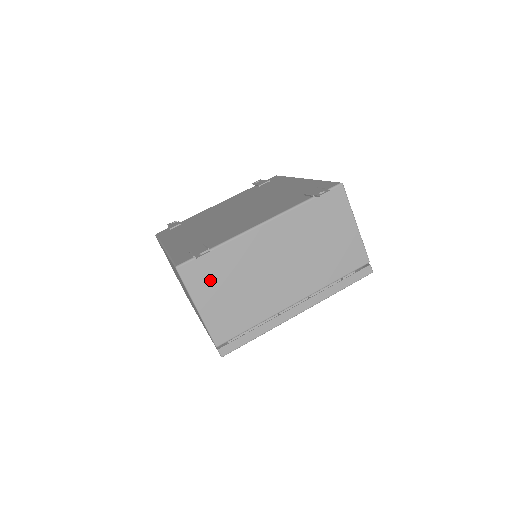
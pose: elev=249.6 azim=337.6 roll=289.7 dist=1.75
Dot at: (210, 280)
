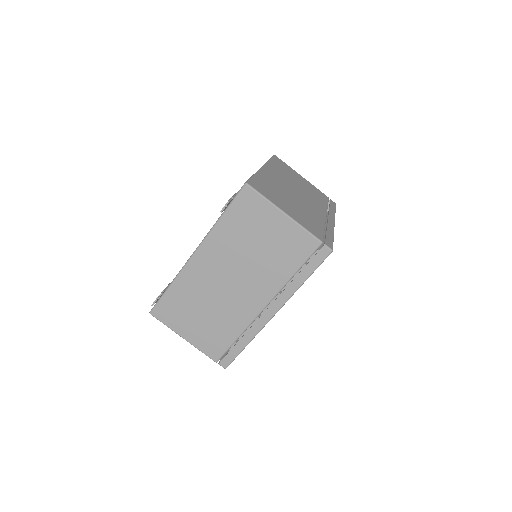
Dot at: (179, 314)
